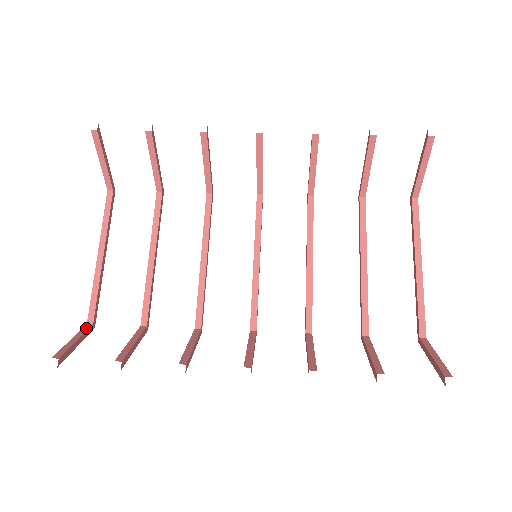
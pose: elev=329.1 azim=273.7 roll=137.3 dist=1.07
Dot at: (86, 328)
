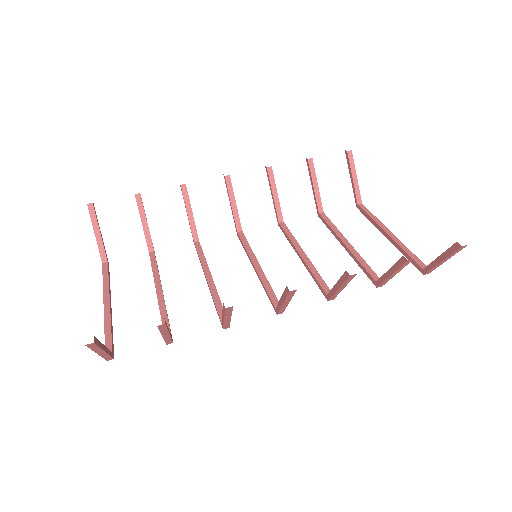
Dot at: occluded
